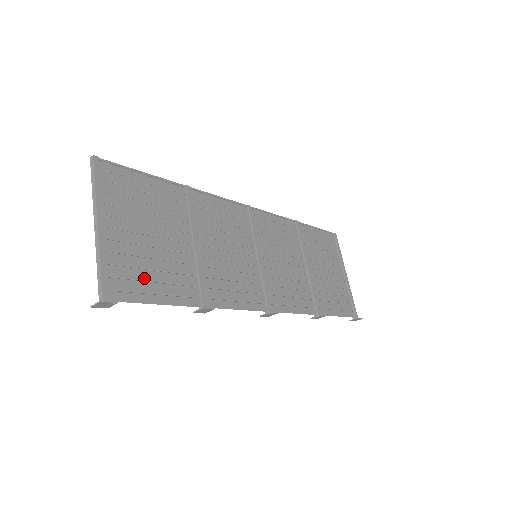
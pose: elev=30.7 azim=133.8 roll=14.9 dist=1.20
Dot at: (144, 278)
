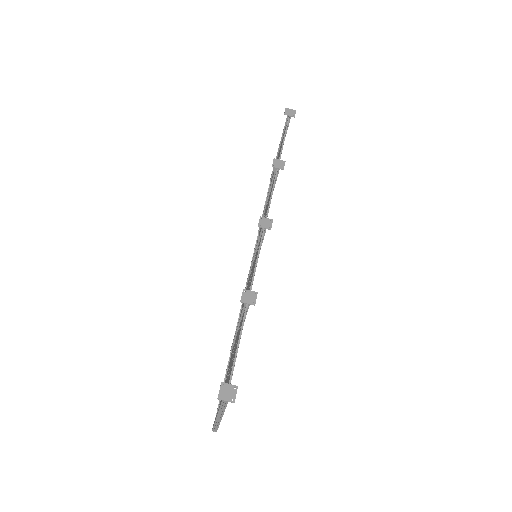
Dot at: occluded
